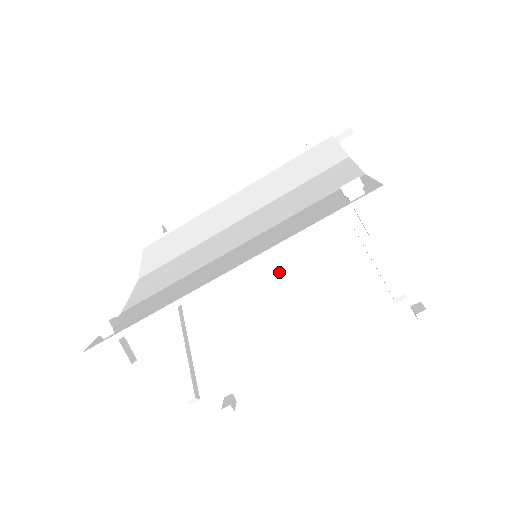
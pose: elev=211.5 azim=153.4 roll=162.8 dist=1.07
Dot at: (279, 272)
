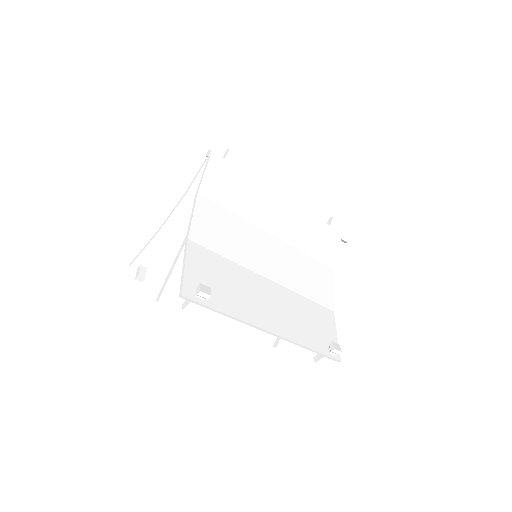
Dot at: occluded
